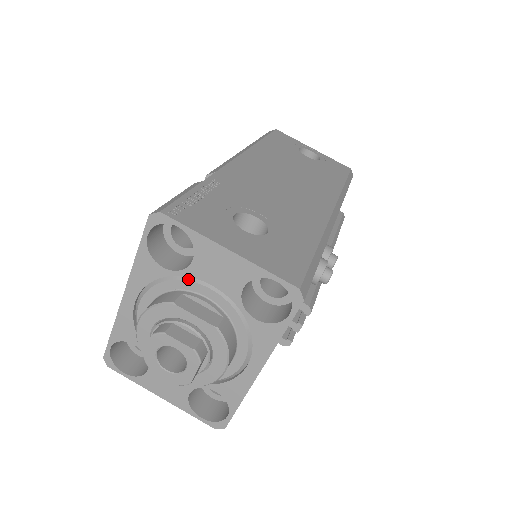
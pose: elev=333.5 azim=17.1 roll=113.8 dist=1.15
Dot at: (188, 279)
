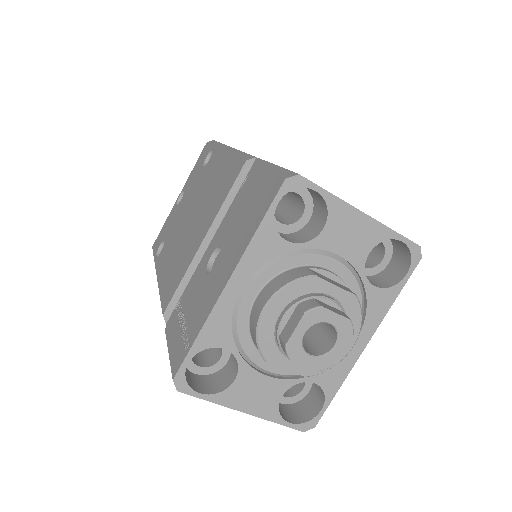
Dot at: (312, 252)
